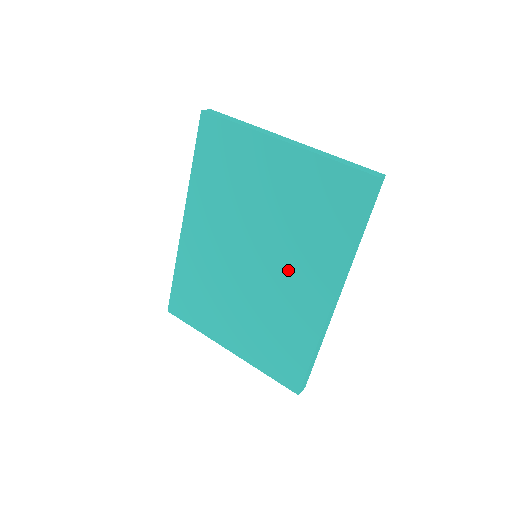
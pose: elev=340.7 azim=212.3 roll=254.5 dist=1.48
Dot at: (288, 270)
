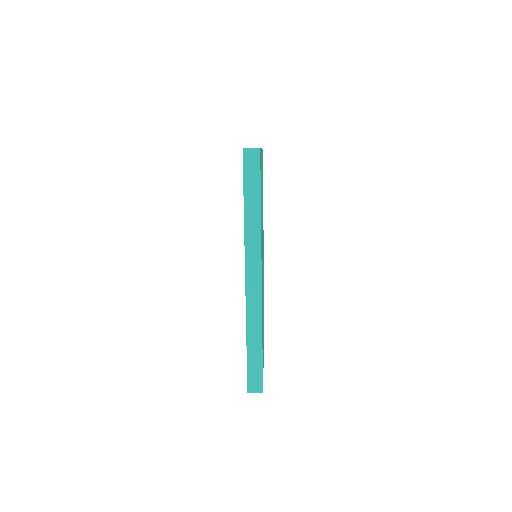
Dot at: occluded
